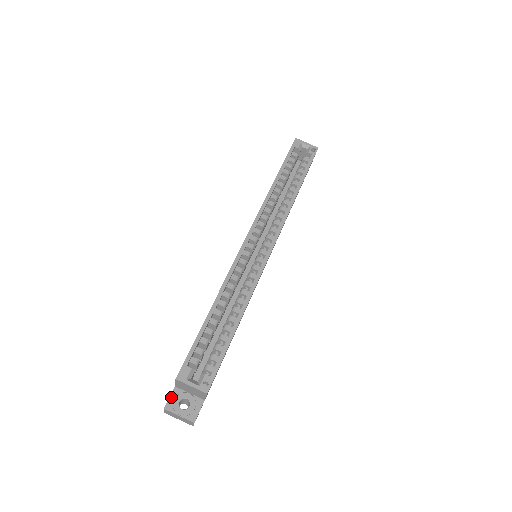
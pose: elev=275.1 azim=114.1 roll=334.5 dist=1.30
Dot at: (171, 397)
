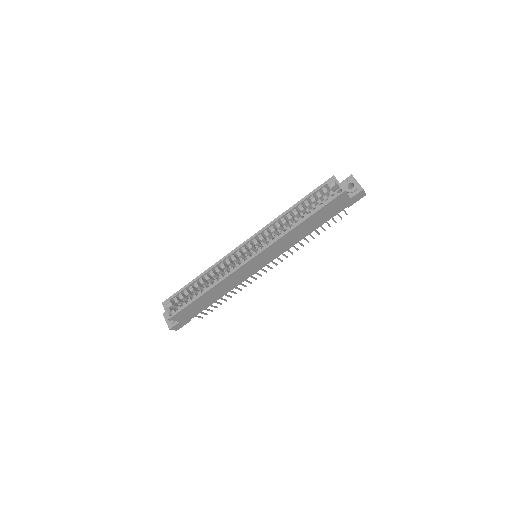
Dot at: occluded
